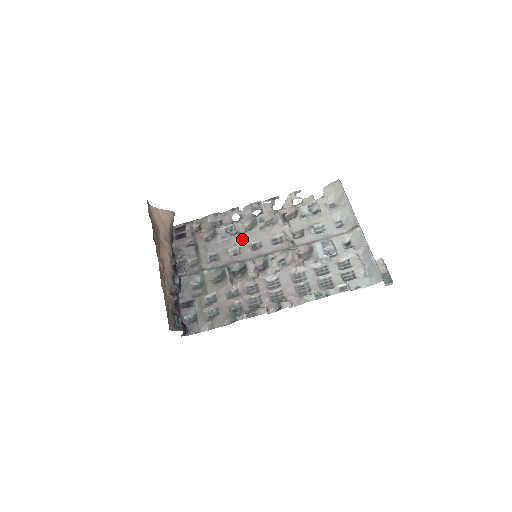
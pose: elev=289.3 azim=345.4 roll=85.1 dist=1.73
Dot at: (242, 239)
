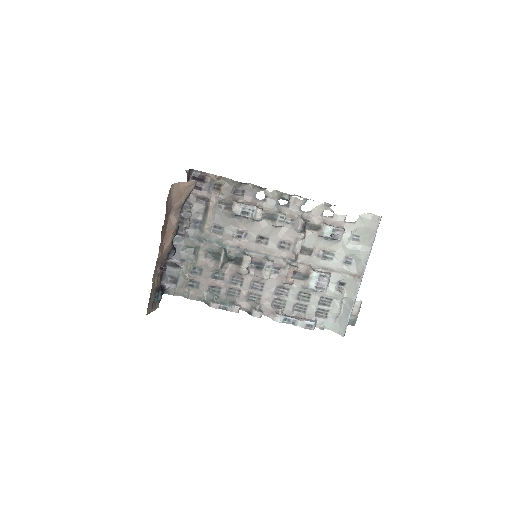
Dot at: (253, 226)
